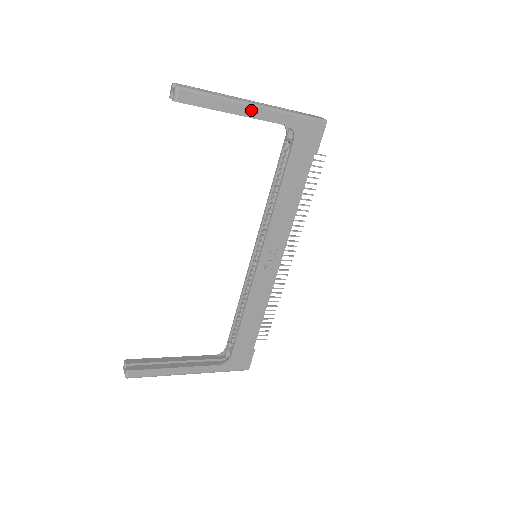
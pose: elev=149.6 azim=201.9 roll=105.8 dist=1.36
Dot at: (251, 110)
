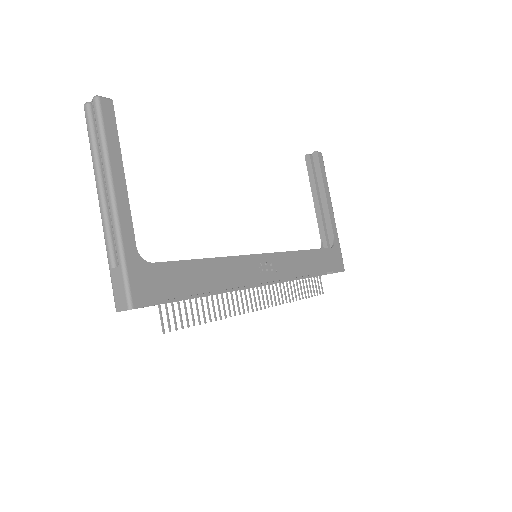
Dot at: (330, 206)
